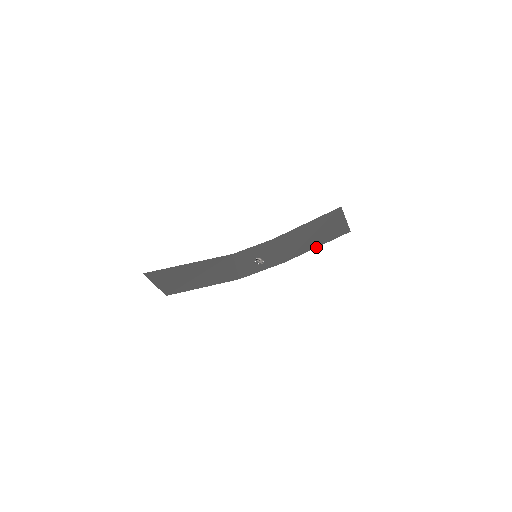
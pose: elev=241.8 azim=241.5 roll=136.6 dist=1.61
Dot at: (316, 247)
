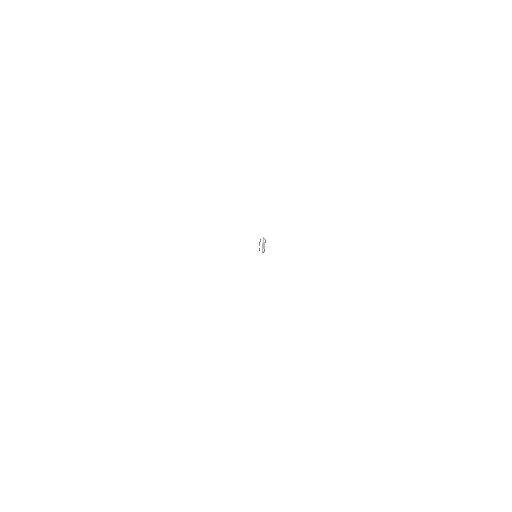
Dot at: occluded
